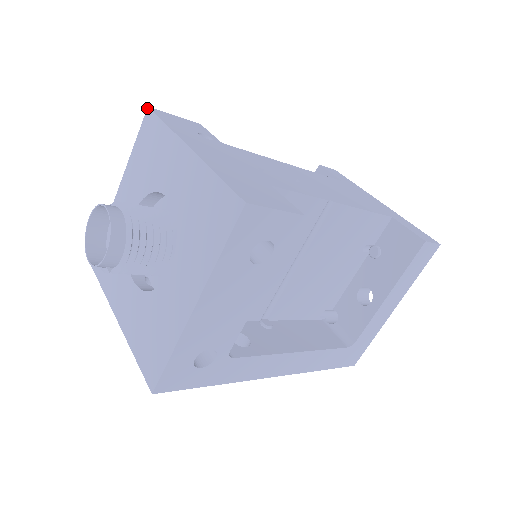
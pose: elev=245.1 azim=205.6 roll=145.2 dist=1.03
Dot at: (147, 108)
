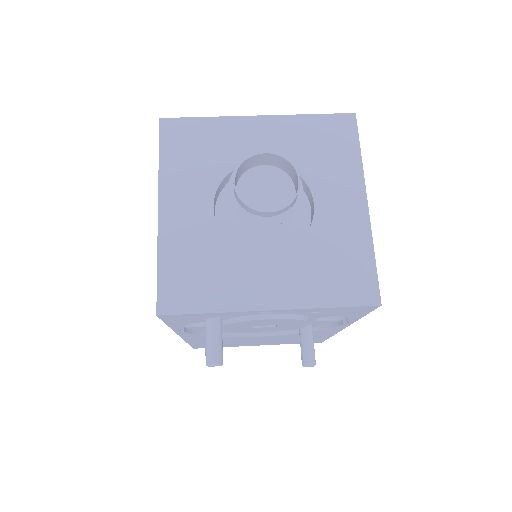
Dot at: (160, 119)
